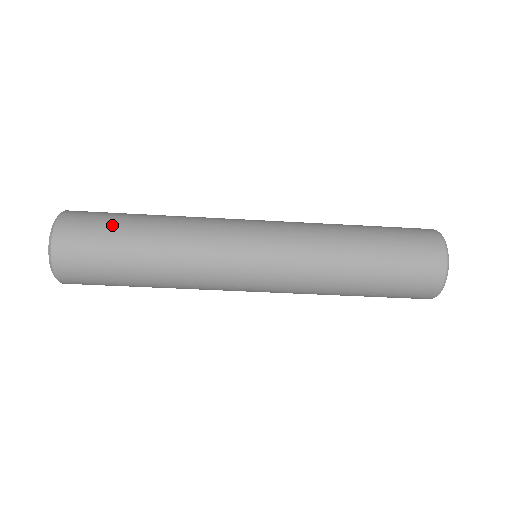
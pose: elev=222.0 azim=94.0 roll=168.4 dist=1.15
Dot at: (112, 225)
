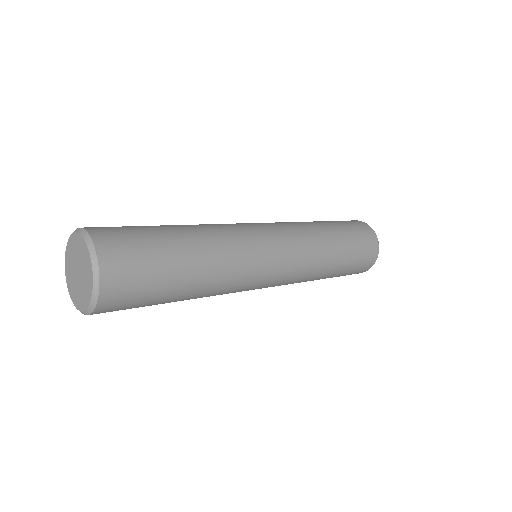
Dot at: (159, 288)
